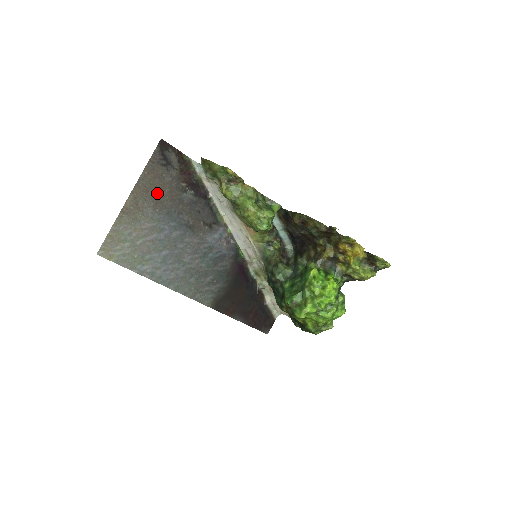
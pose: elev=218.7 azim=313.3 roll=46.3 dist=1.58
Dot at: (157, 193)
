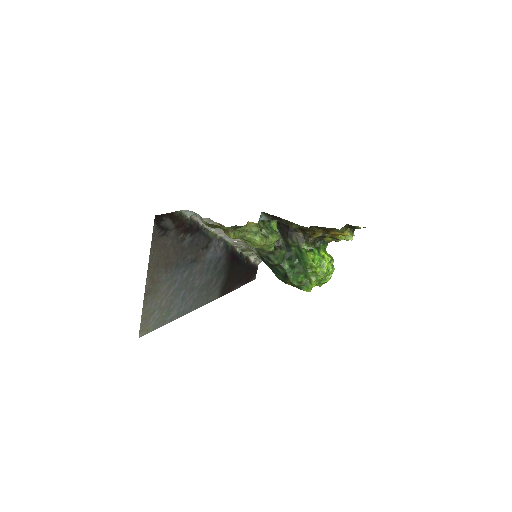
Dot at: (165, 259)
